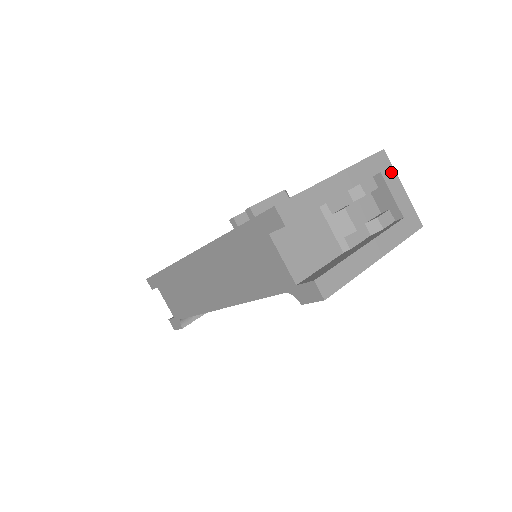
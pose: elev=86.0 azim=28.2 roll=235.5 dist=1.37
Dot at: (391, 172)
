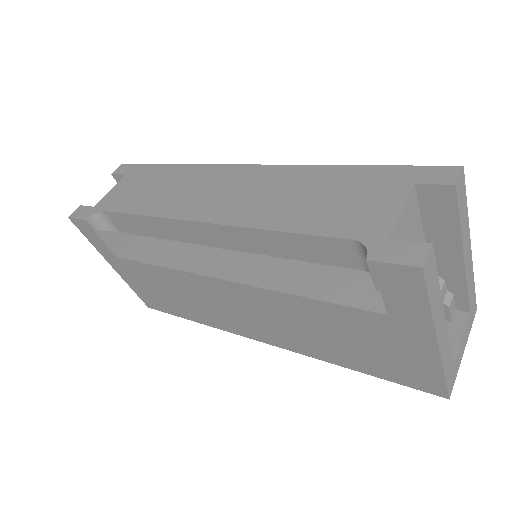
Dot at: (470, 327)
